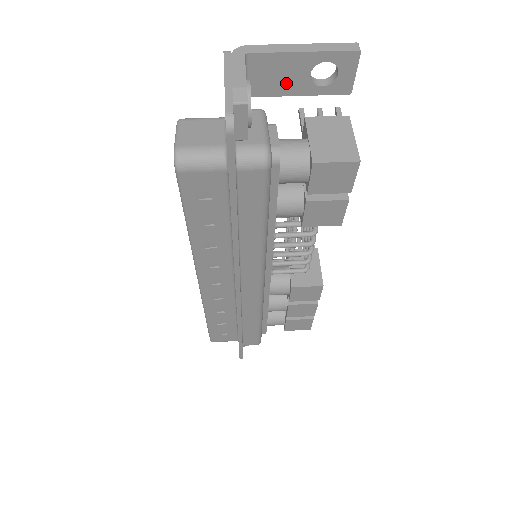
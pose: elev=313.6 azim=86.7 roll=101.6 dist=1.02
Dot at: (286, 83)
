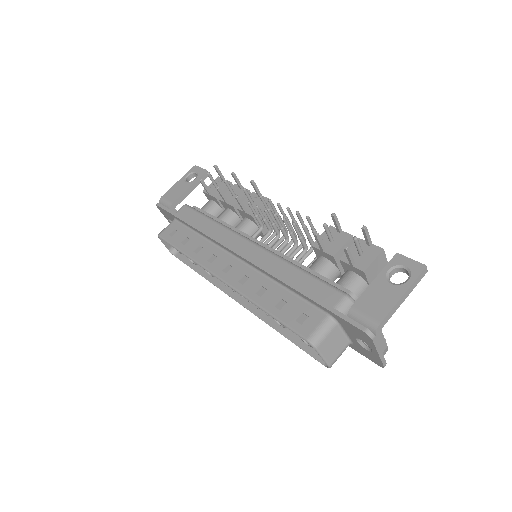
Dot at: occluded
